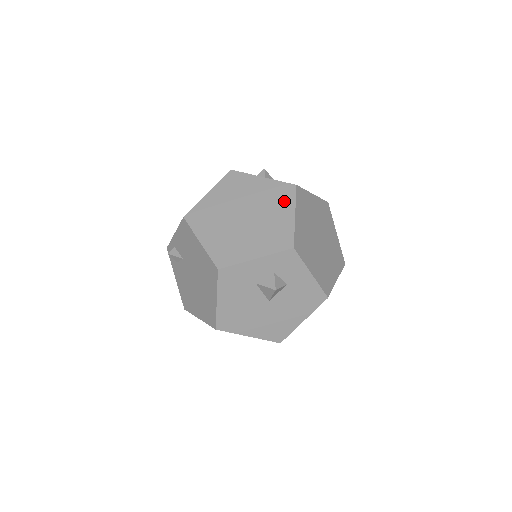
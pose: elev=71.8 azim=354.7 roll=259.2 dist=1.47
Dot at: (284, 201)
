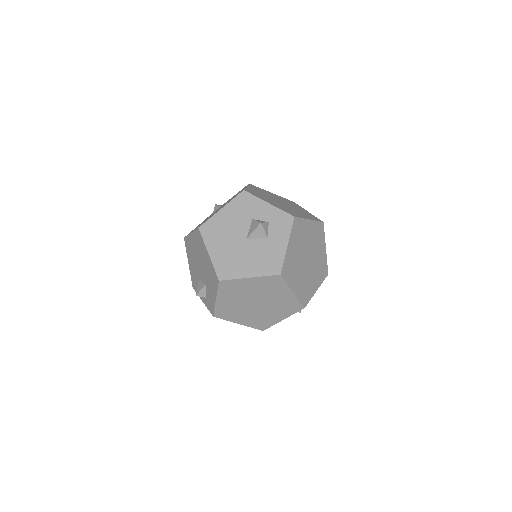
Dot at: (310, 217)
